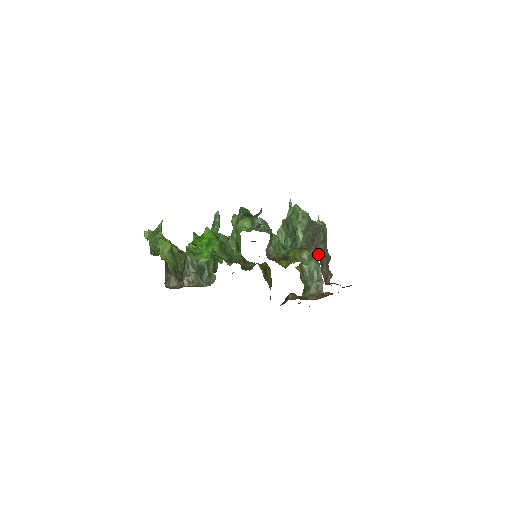
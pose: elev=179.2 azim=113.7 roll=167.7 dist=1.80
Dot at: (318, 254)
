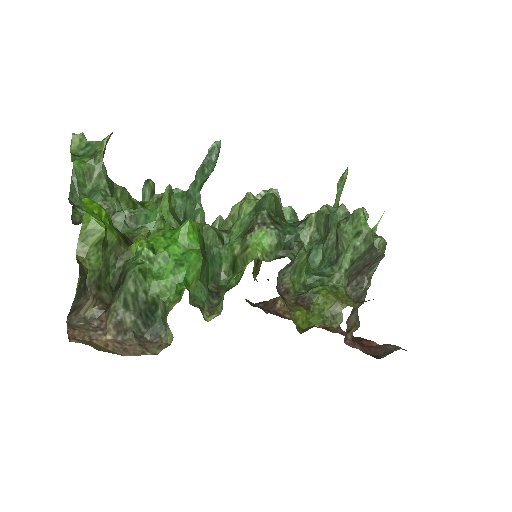
Dot at: (356, 296)
